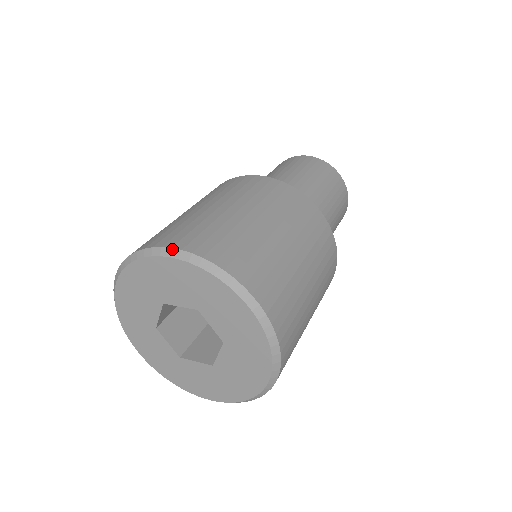
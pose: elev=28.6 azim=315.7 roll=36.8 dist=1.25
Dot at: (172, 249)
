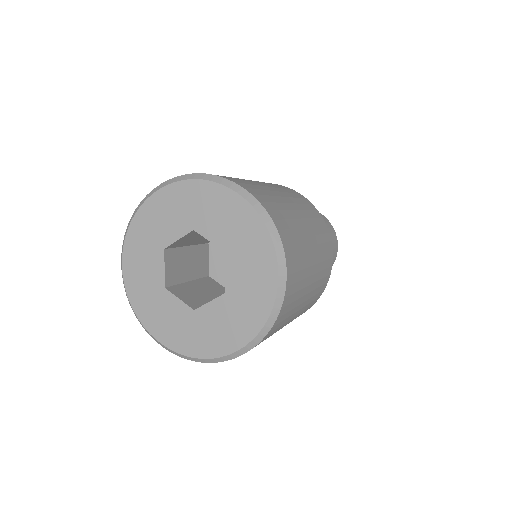
Dot at: (243, 189)
